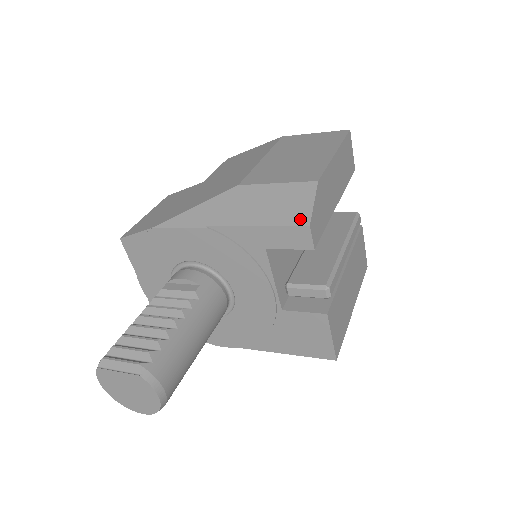
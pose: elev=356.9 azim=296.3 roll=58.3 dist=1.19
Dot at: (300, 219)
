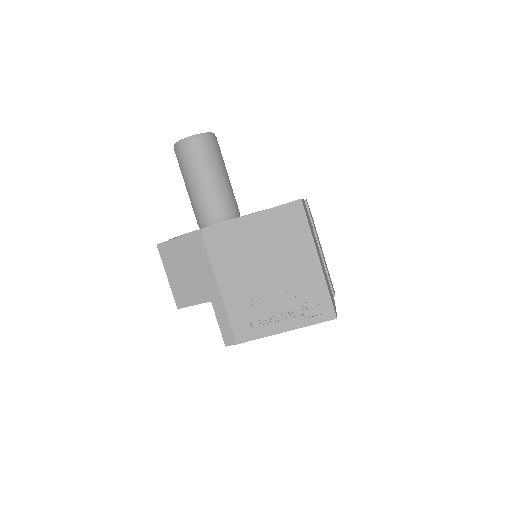
Dot at: occluded
